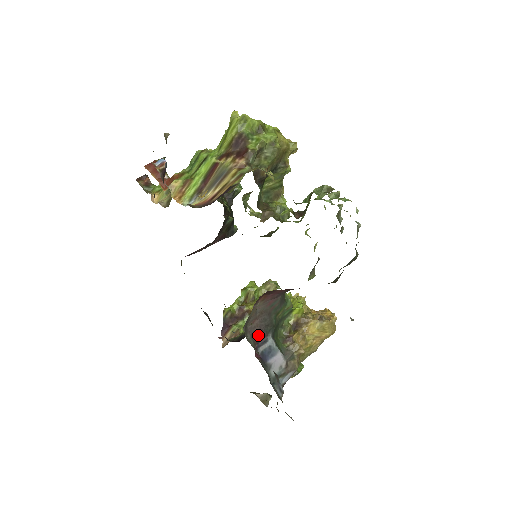
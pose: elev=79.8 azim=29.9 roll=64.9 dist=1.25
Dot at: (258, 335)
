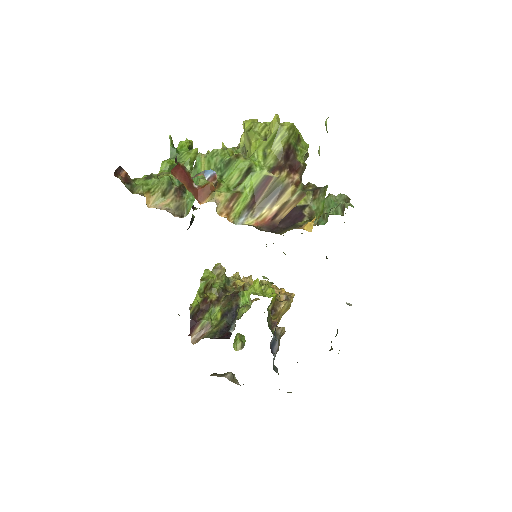
Dot at: occluded
